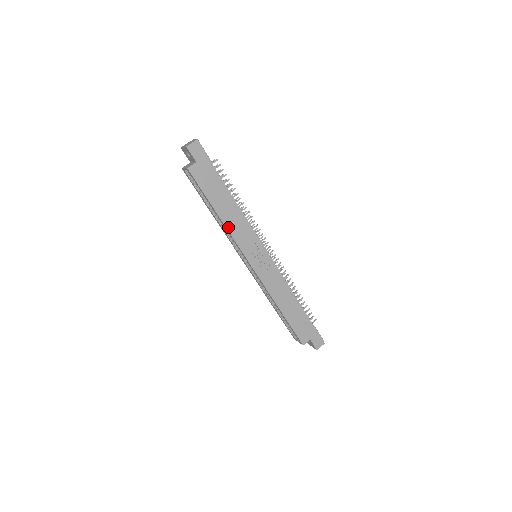
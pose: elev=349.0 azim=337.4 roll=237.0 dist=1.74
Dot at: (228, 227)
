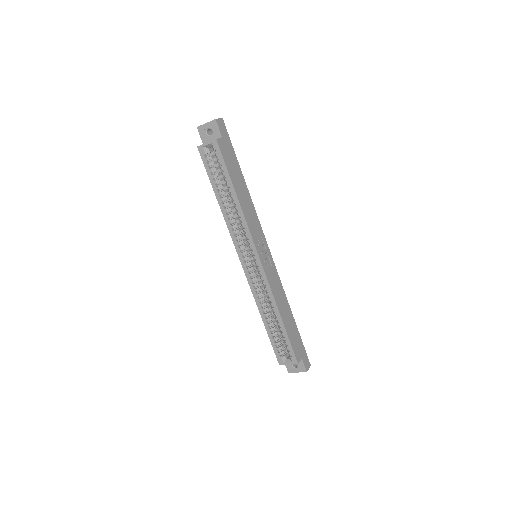
Dot at: (244, 212)
